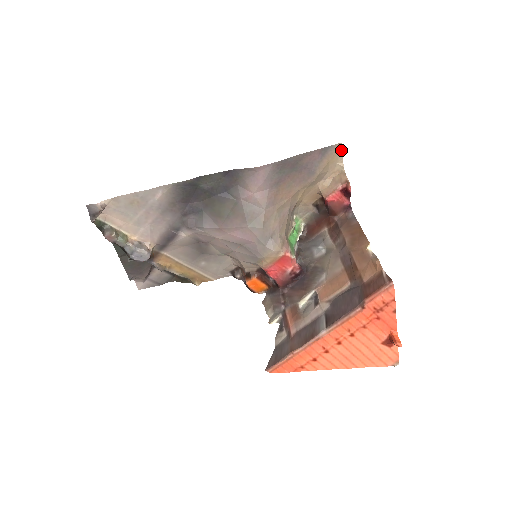
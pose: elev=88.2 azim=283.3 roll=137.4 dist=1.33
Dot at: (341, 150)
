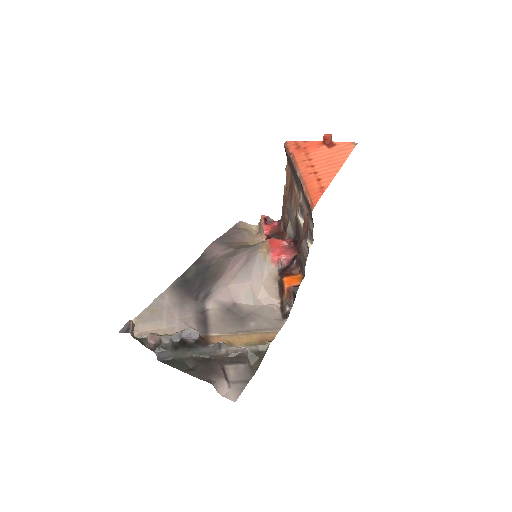
Dot at: (244, 223)
